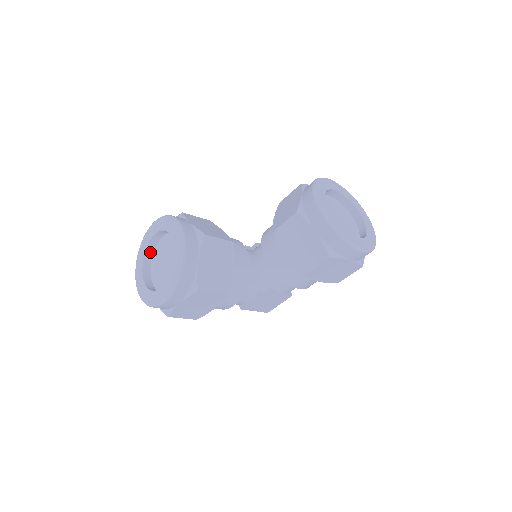
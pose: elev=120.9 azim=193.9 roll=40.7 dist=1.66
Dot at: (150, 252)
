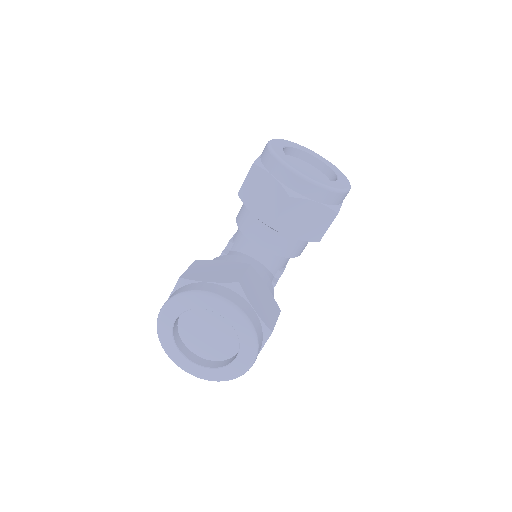
Dot at: (177, 336)
